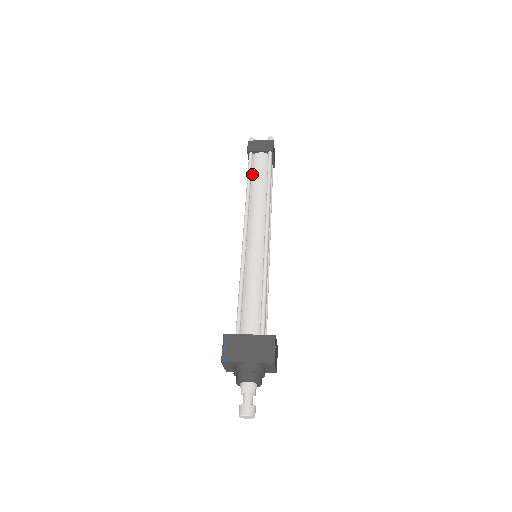
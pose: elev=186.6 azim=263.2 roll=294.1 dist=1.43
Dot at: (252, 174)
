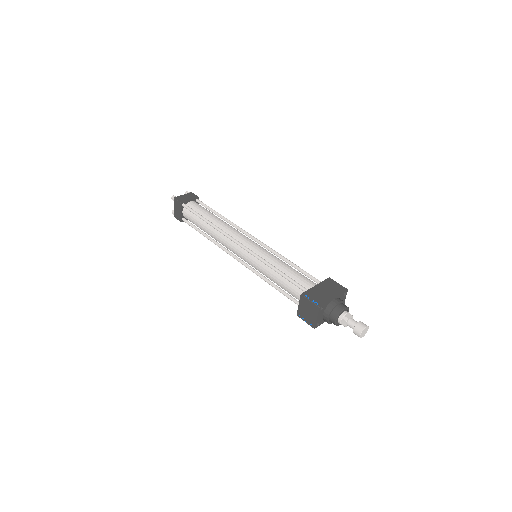
Dot at: (199, 214)
